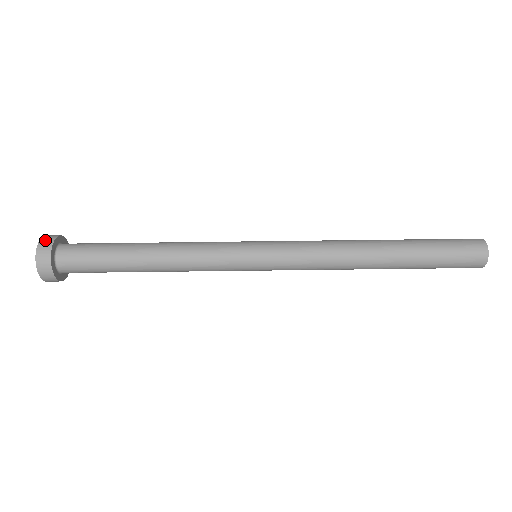
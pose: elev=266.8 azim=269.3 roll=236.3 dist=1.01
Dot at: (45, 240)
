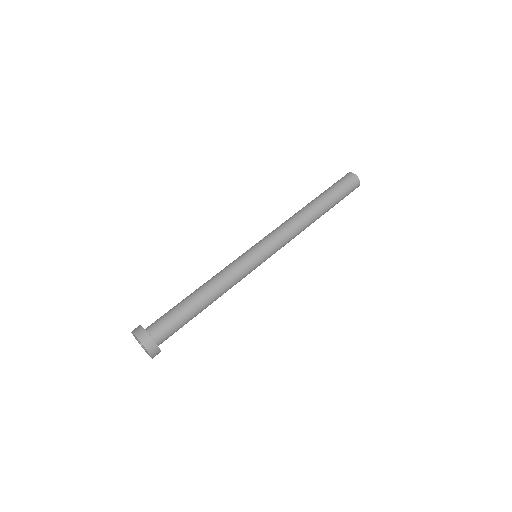
Dot at: occluded
